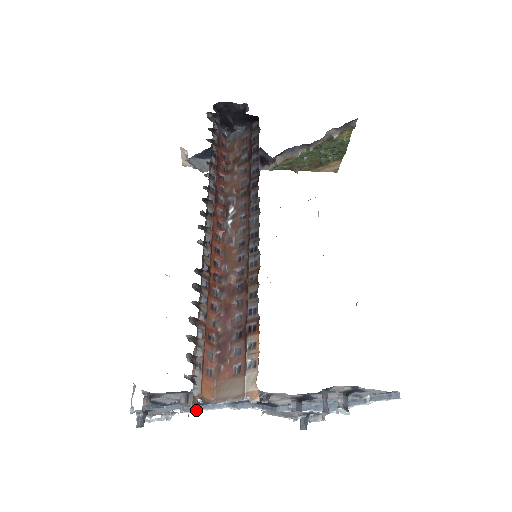
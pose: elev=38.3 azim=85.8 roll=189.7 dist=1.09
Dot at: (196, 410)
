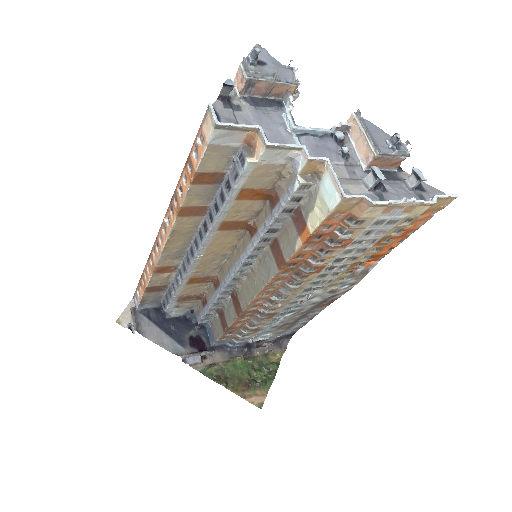
Dot at: (264, 136)
